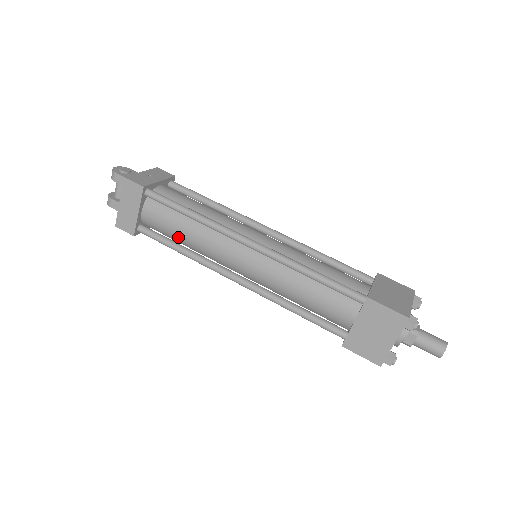
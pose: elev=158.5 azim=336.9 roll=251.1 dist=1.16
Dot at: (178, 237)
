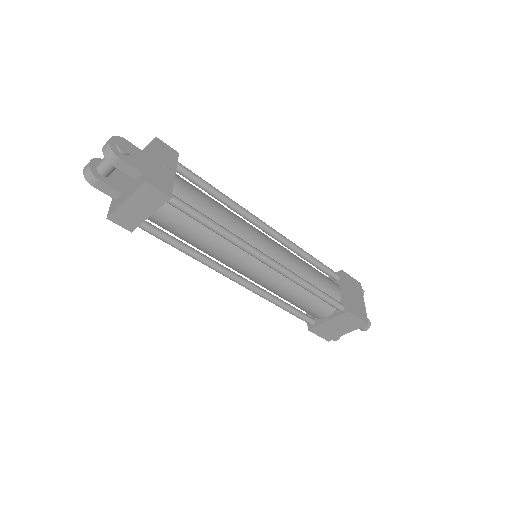
Dot at: (188, 241)
